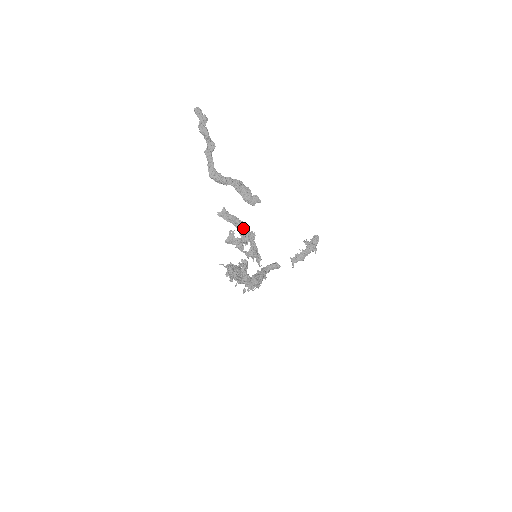
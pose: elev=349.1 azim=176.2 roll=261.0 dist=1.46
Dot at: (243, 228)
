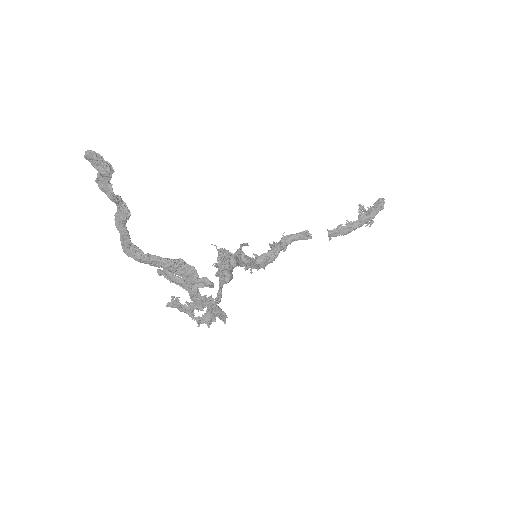
Dot at: (194, 294)
